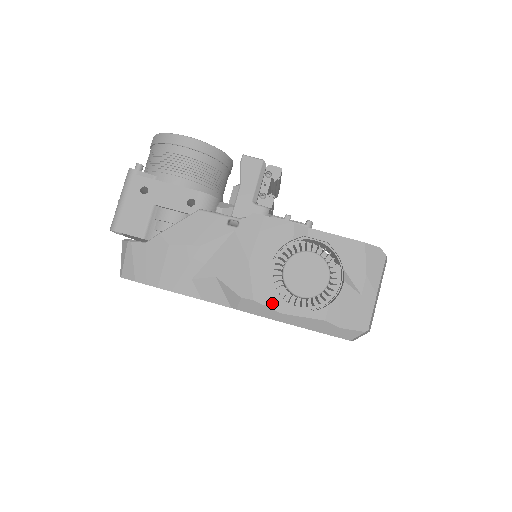
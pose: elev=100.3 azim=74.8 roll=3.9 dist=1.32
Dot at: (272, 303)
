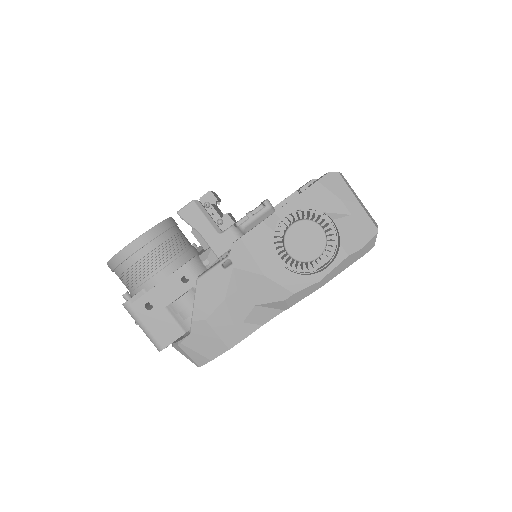
Dot at: (306, 283)
